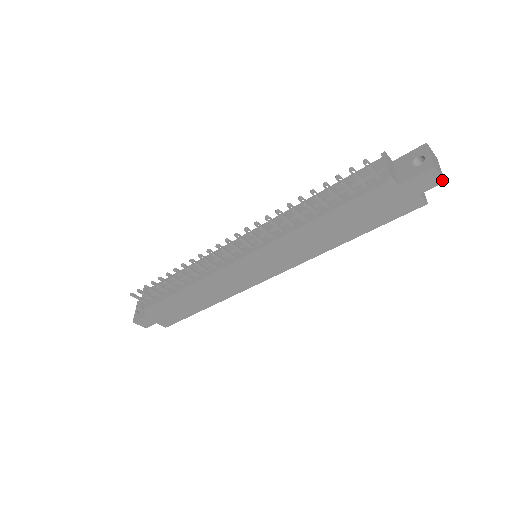
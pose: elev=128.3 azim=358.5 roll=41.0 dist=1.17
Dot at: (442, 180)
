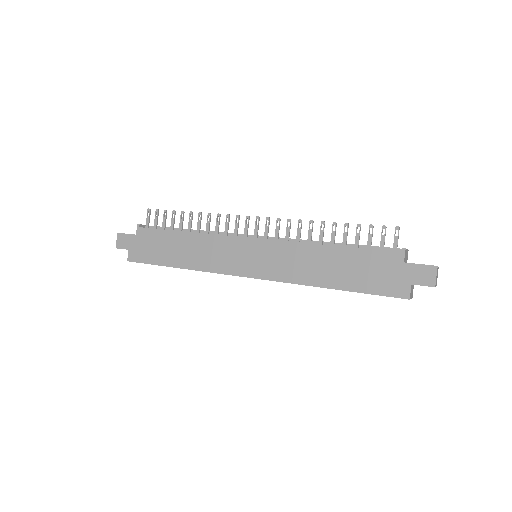
Dot at: (434, 284)
